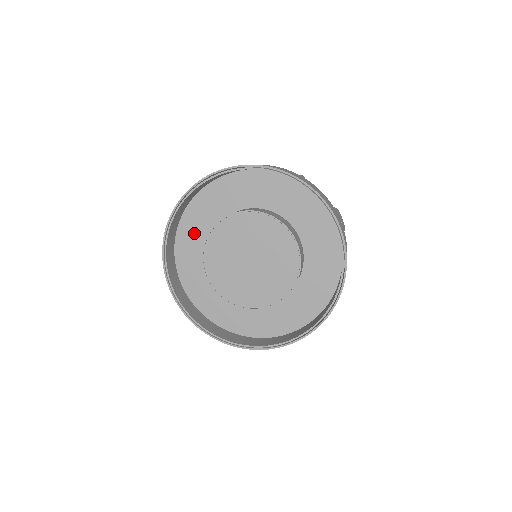
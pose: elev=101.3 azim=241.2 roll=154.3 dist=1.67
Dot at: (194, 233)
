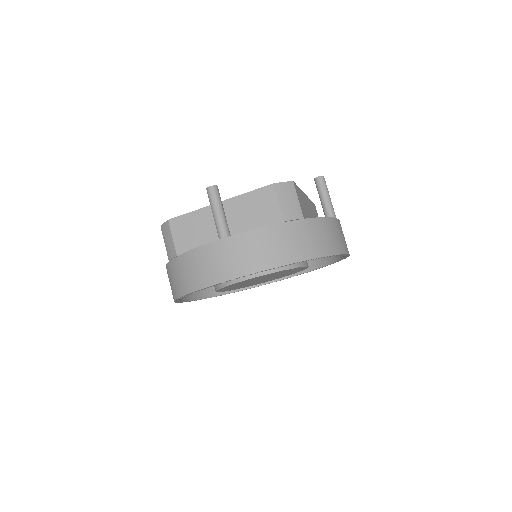
Dot at: occluded
